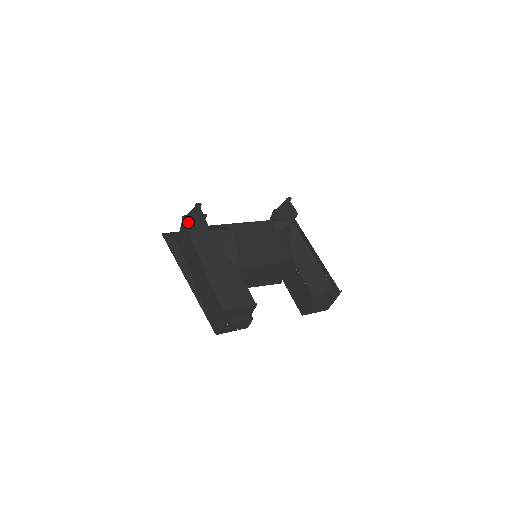
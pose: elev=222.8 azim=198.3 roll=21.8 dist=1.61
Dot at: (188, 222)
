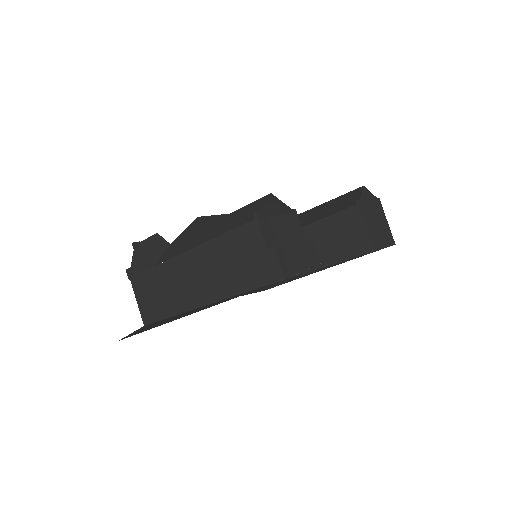
Dot at: occluded
